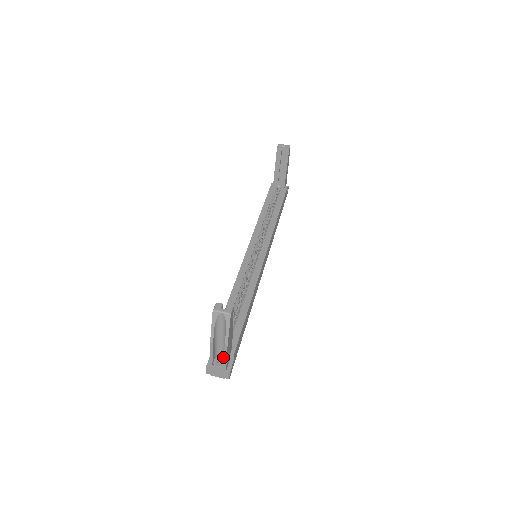
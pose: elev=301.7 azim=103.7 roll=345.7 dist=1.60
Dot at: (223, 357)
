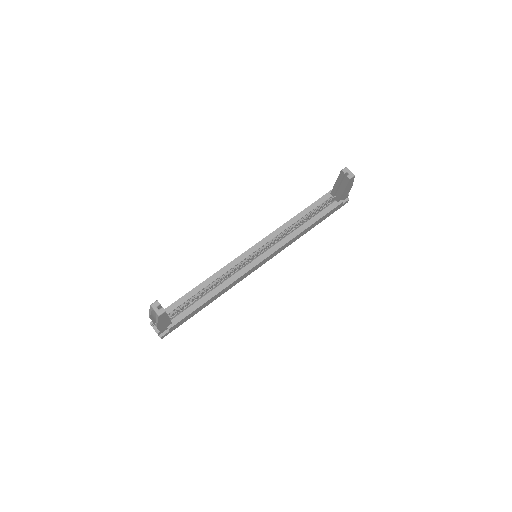
Dot at: occluded
